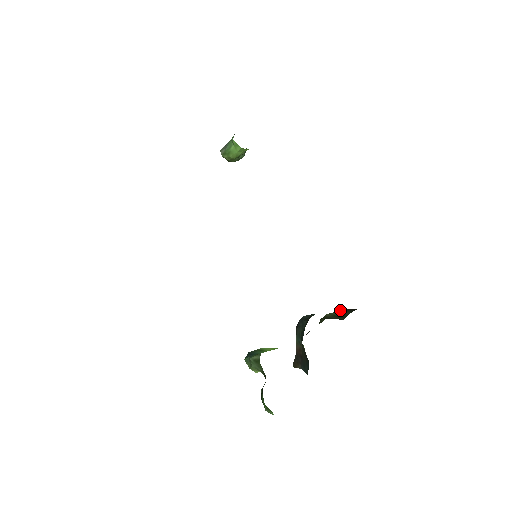
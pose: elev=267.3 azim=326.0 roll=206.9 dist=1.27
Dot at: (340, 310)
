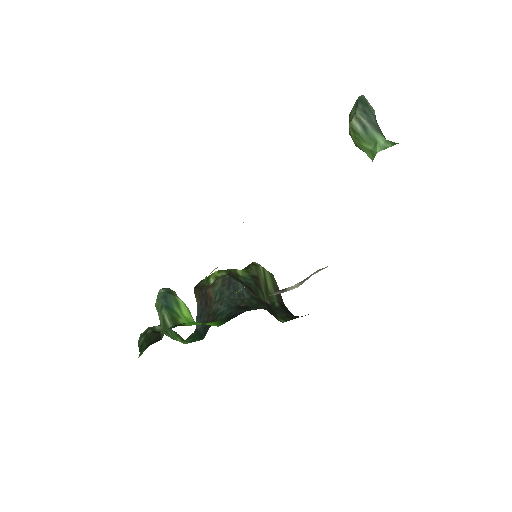
Dot at: (274, 278)
